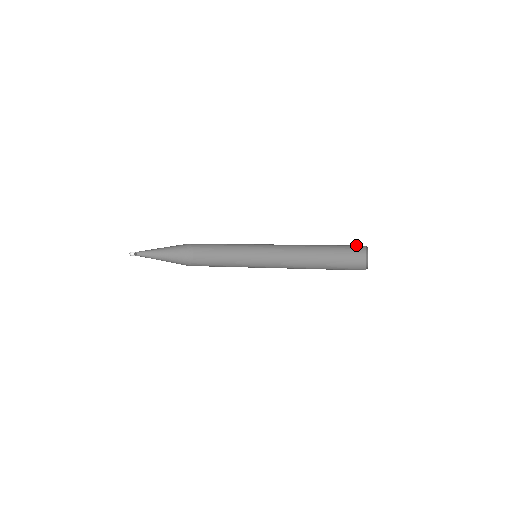
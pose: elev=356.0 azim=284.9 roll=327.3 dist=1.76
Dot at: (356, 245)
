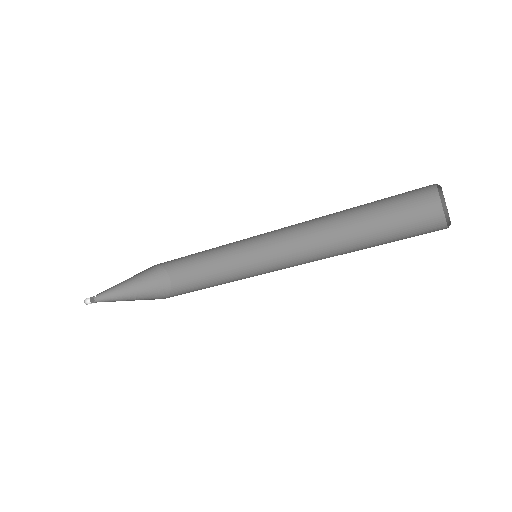
Dot at: occluded
